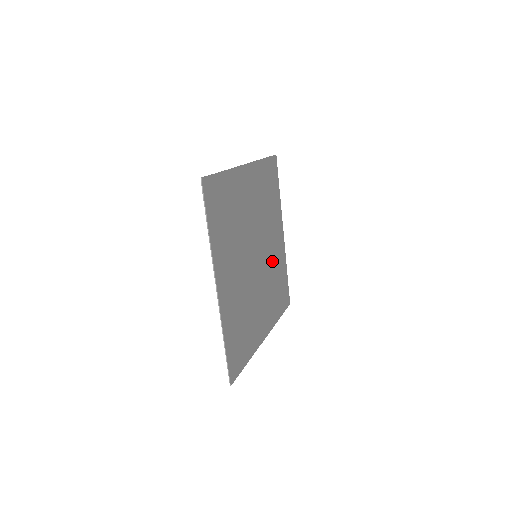
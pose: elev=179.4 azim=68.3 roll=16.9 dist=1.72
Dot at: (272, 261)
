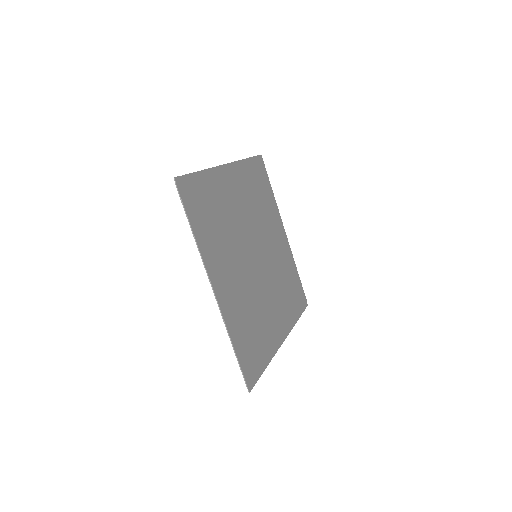
Dot at: (277, 261)
